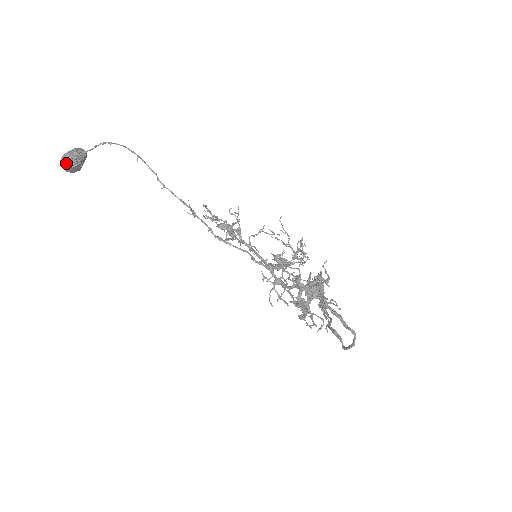
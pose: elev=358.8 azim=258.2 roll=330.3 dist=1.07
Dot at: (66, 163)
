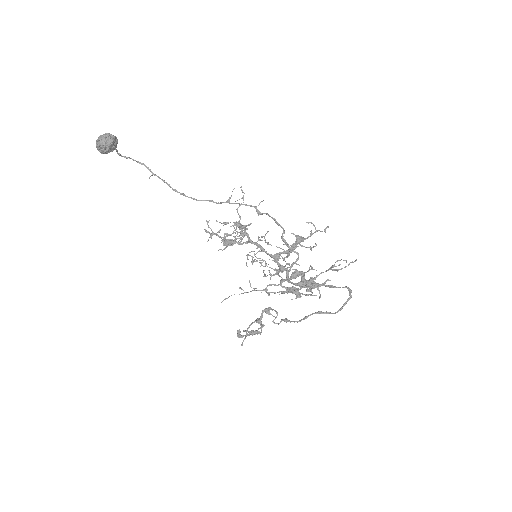
Dot at: (114, 136)
